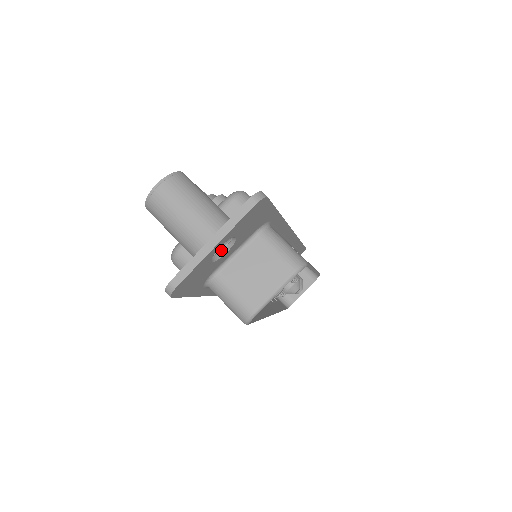
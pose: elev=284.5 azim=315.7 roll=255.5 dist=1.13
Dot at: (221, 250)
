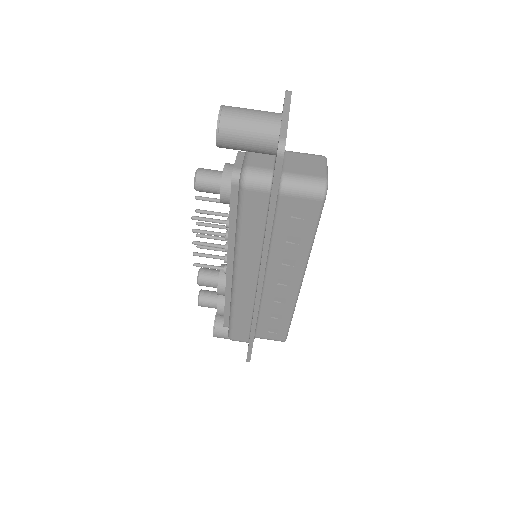
Dot at: occluded
